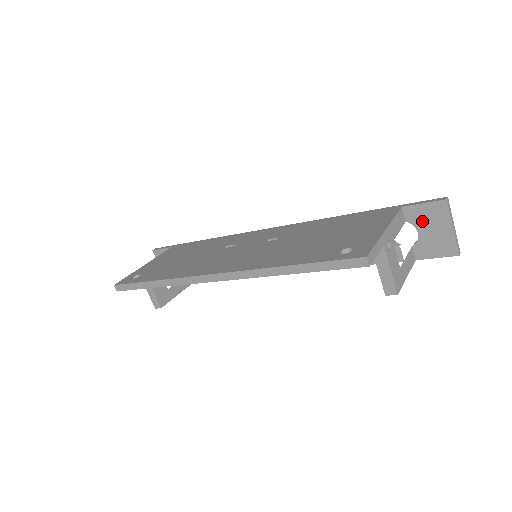
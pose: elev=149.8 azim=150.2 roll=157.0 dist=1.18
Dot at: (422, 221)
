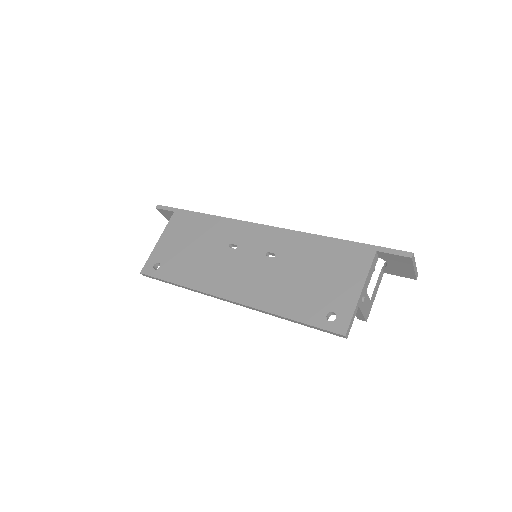
Dot at: (391, 261)
